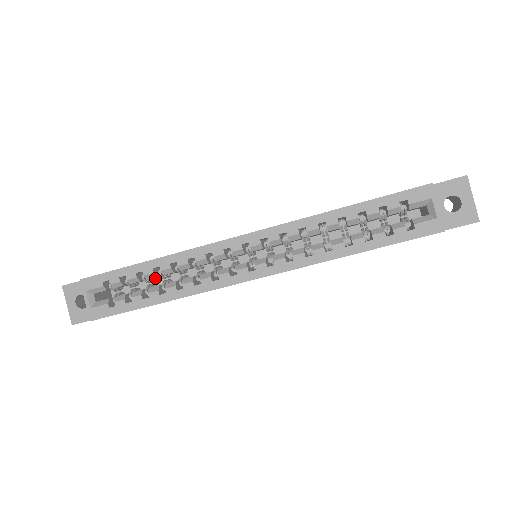
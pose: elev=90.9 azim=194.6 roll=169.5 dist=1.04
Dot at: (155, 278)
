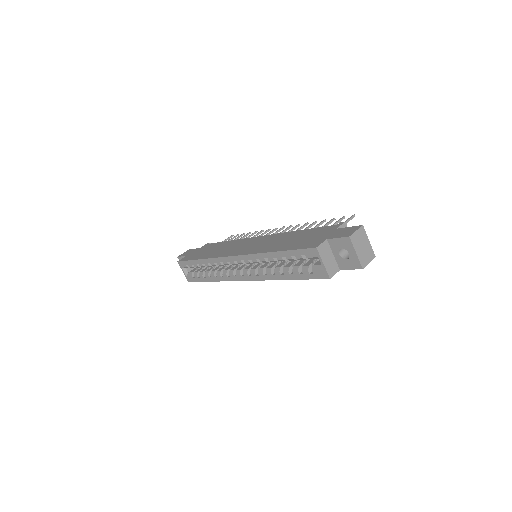
Dot at: occluded
